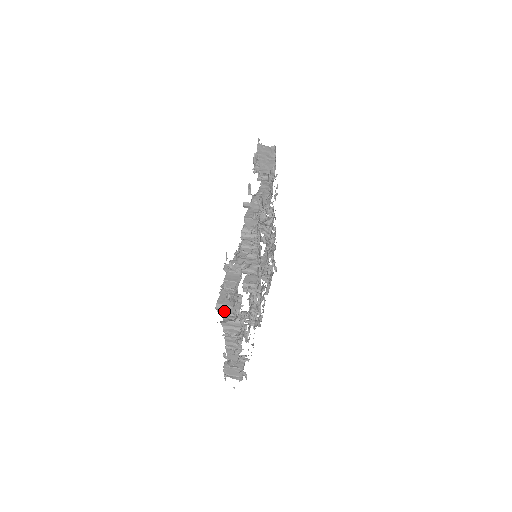
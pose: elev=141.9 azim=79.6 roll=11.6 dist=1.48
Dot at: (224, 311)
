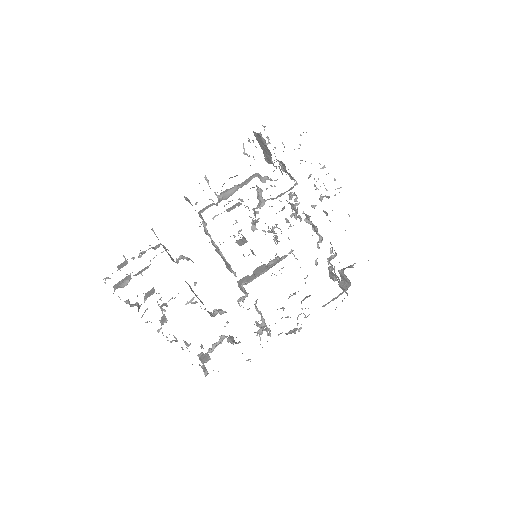
Dot at: occluded
